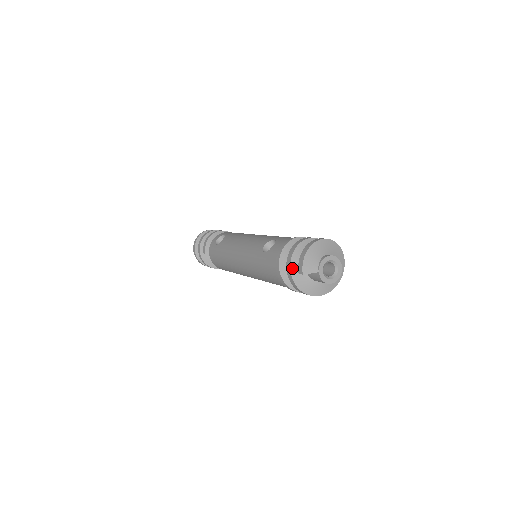
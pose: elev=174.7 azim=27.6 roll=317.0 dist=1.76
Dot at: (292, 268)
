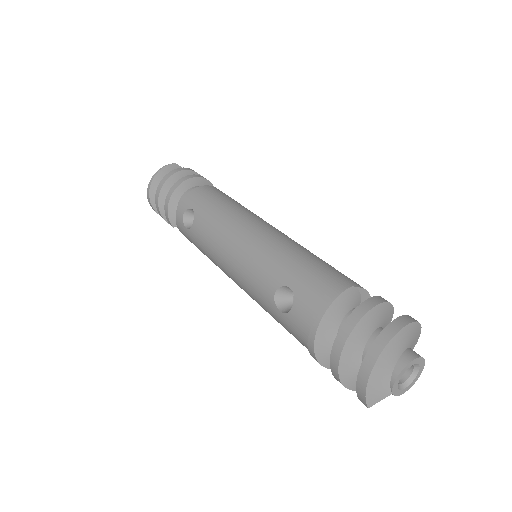
Dot at: (343, 379)
